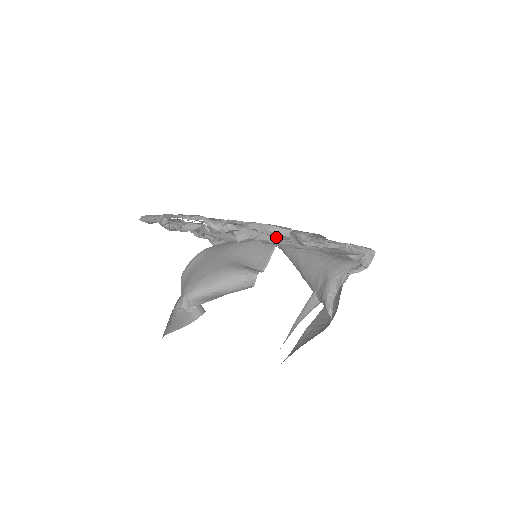
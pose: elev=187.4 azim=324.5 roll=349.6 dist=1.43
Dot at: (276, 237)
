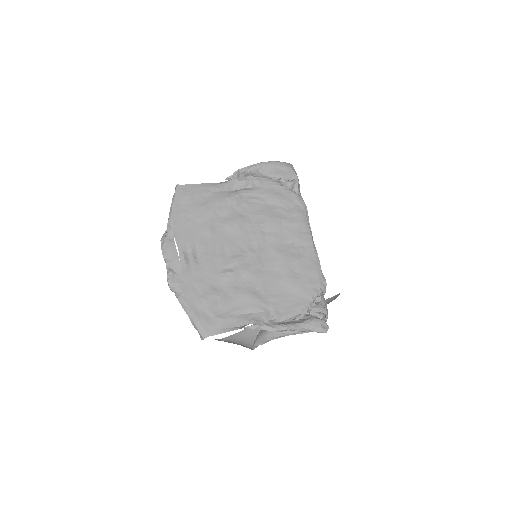
Dot at: occluded
